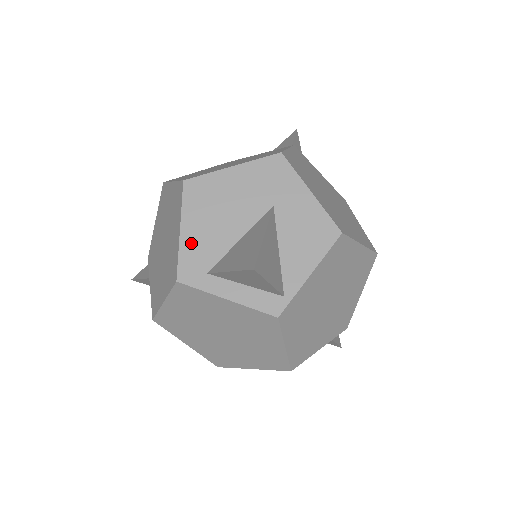
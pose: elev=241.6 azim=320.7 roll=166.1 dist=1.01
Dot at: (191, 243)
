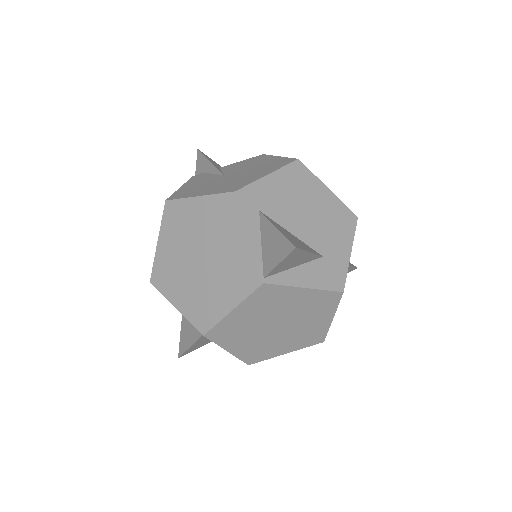
Dot at: occluded
